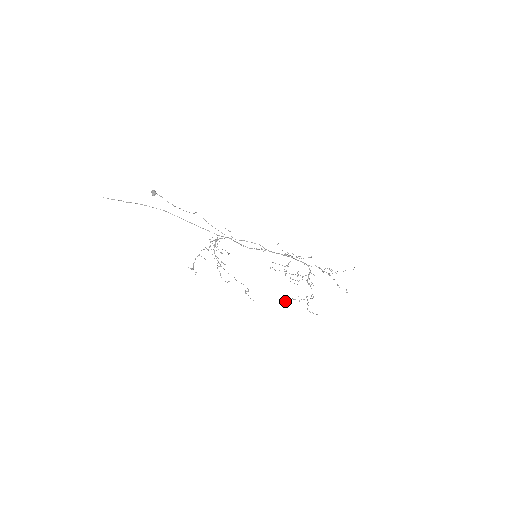
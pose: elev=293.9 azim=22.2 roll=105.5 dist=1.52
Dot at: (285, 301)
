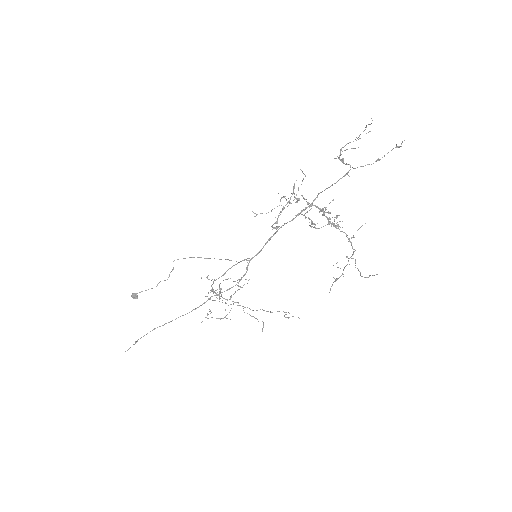
Dot at: (329, 292)
